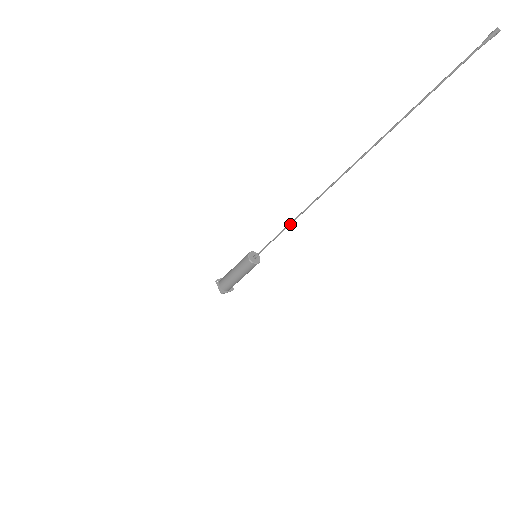
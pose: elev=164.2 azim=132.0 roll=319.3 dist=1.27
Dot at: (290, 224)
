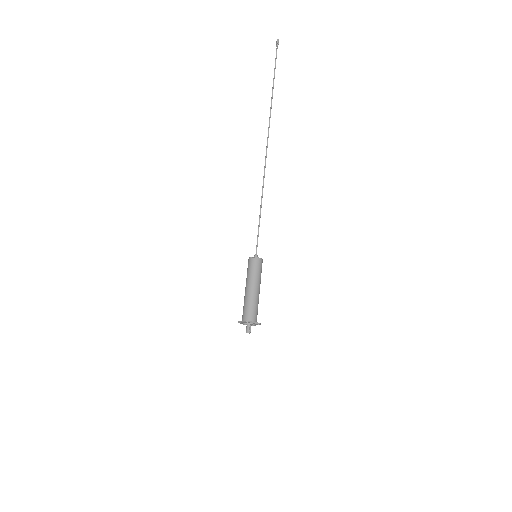
Dot at: (261, 201)
